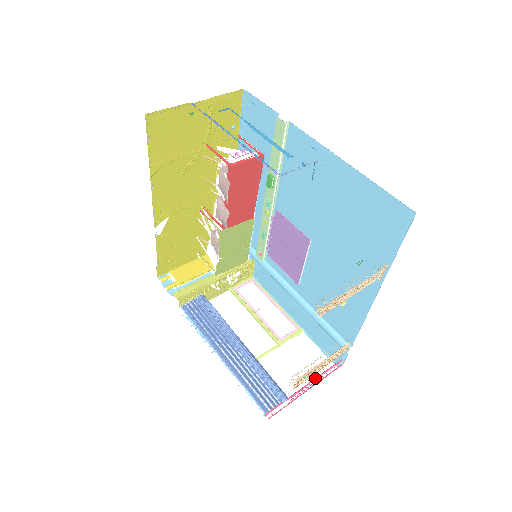
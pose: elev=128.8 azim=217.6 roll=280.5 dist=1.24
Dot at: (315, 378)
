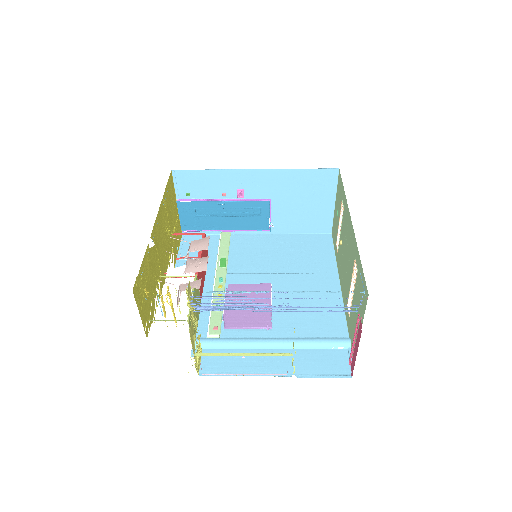
Dot at: (353, 339)
